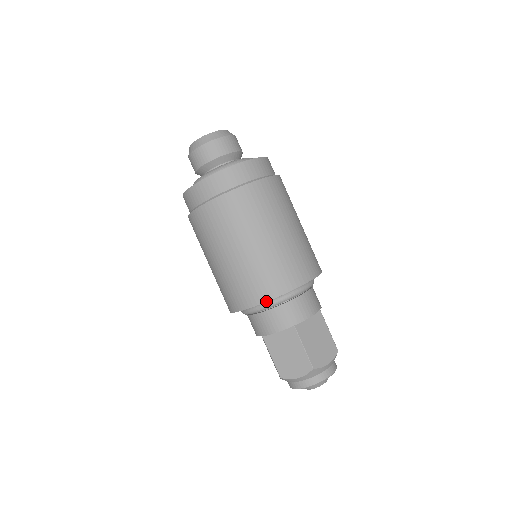
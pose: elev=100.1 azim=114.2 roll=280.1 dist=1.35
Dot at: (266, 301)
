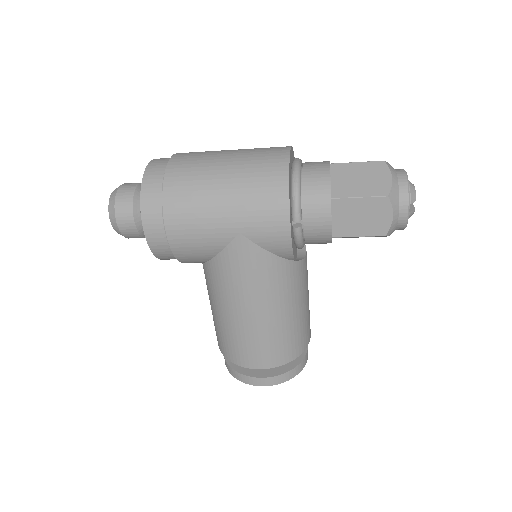
Dot at: (289, 158)
